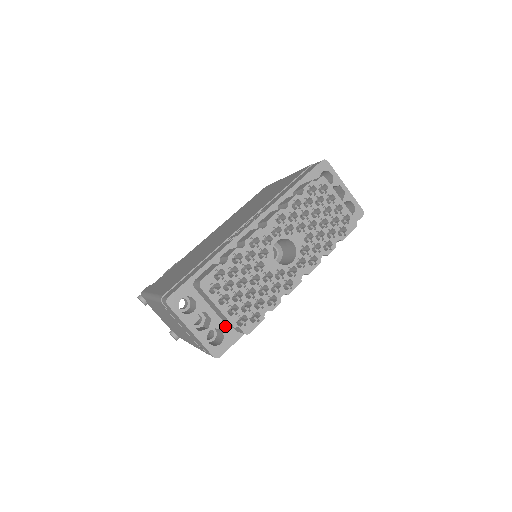
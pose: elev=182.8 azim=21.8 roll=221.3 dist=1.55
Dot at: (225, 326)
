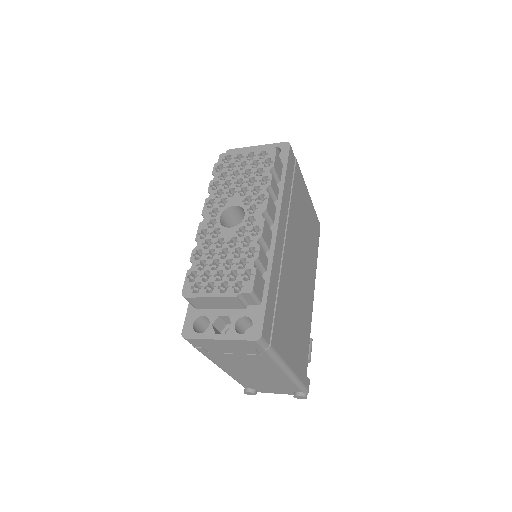
Dot at: (245, 311)
